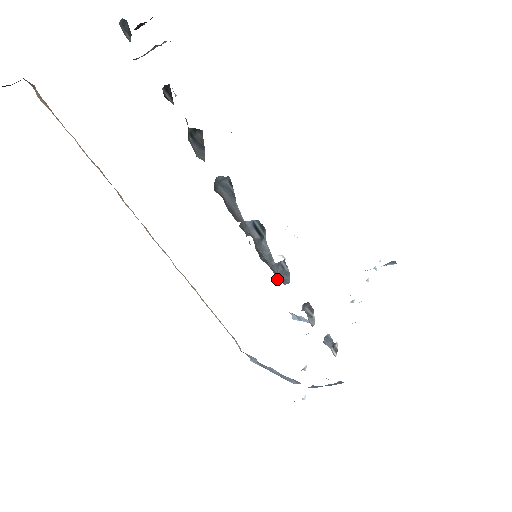
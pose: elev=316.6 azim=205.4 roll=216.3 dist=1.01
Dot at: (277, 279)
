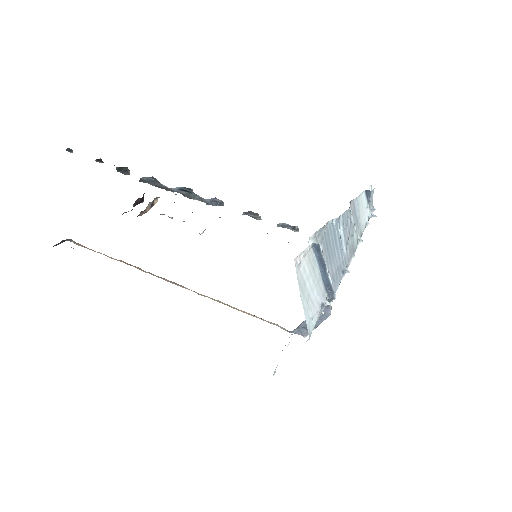
Dot at: occluded
